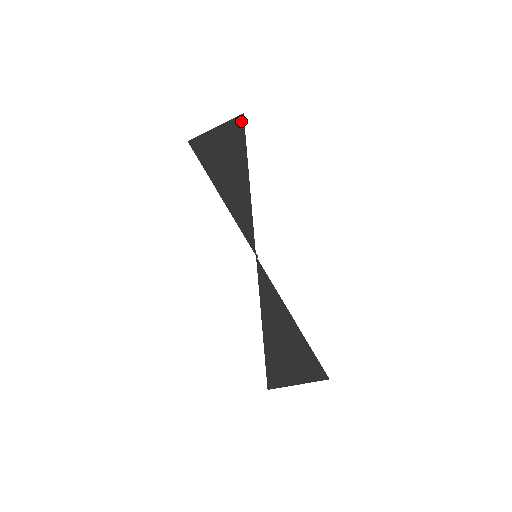
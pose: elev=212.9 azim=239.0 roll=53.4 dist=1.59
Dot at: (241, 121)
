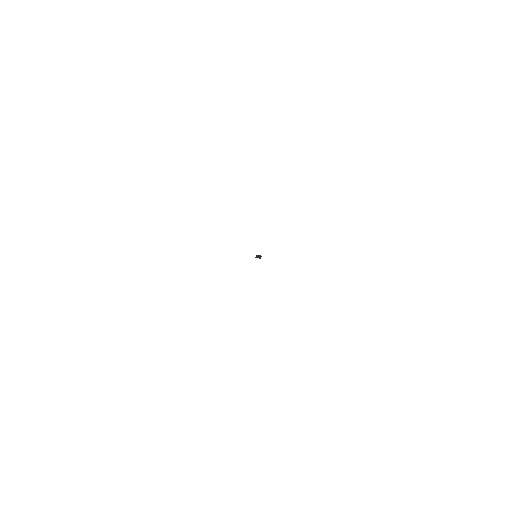
Dot at: occluded
